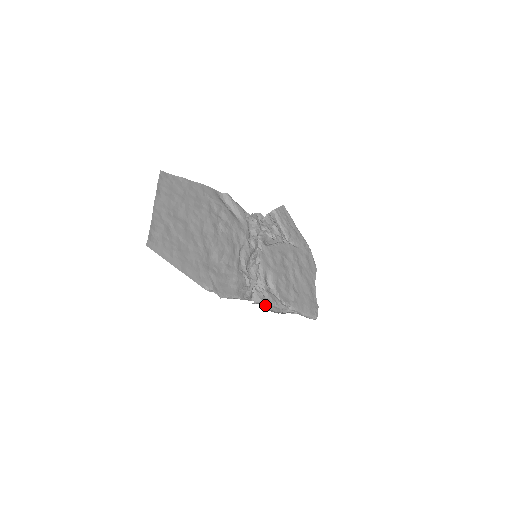
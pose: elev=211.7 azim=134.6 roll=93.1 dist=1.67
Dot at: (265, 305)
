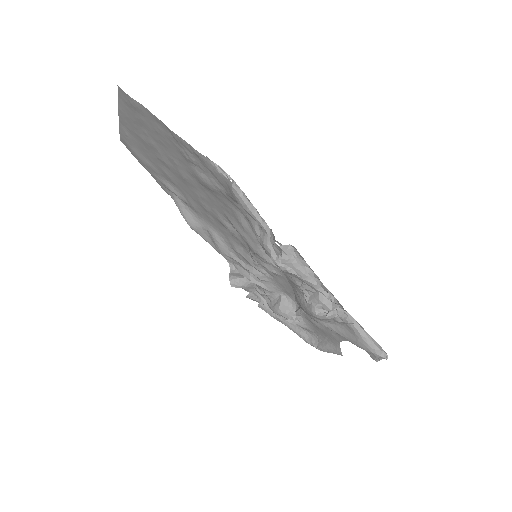
Dot at: (298, 277)
